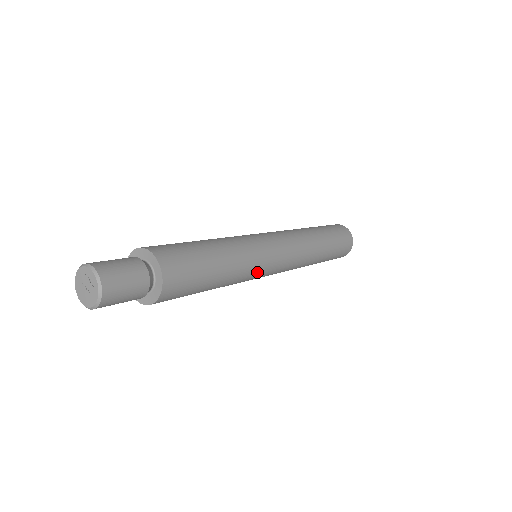
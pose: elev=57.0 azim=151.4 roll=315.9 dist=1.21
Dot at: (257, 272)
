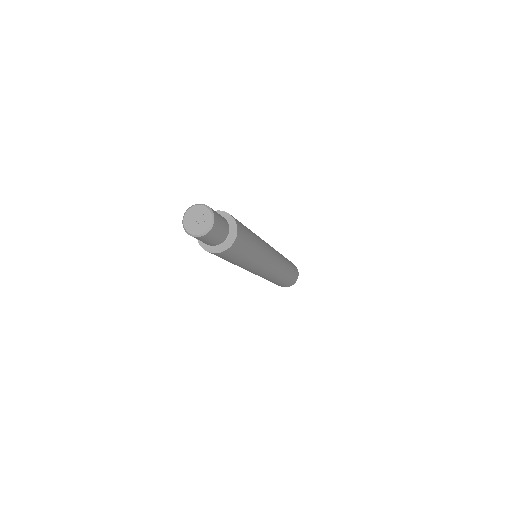
Dot at: (258, 268)
